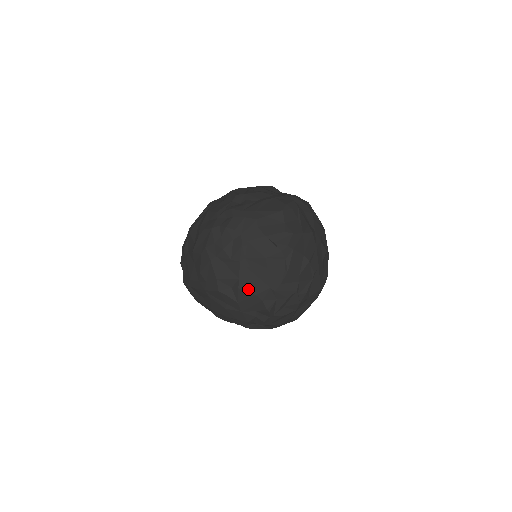
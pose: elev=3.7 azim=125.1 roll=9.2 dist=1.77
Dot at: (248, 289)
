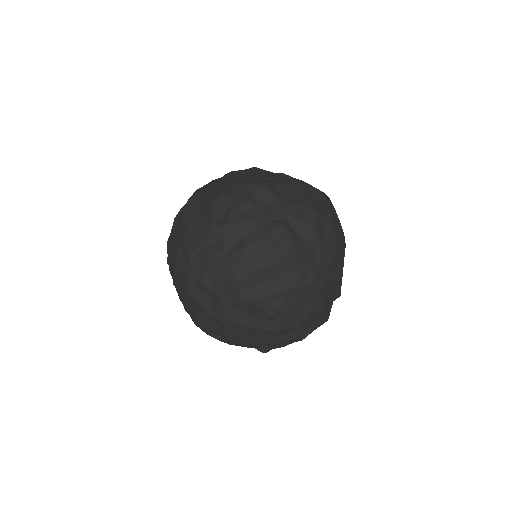
Dot at: (238, 341)
